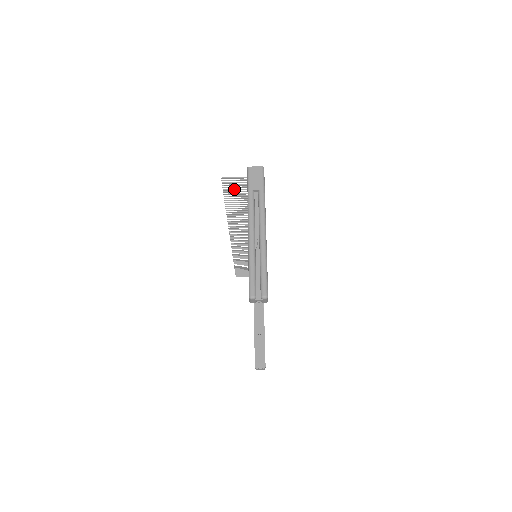
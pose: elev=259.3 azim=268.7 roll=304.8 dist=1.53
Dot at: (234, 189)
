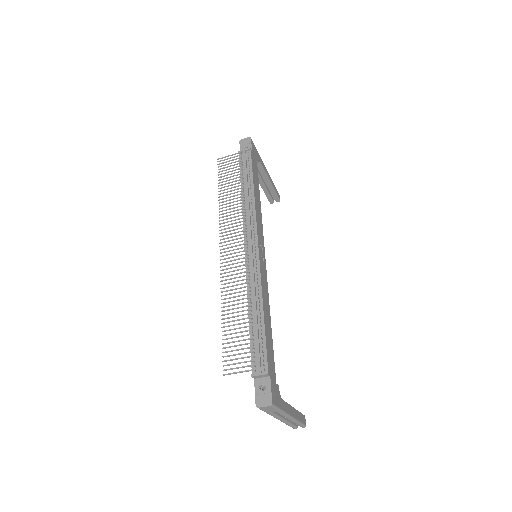
Dot at: occluded
